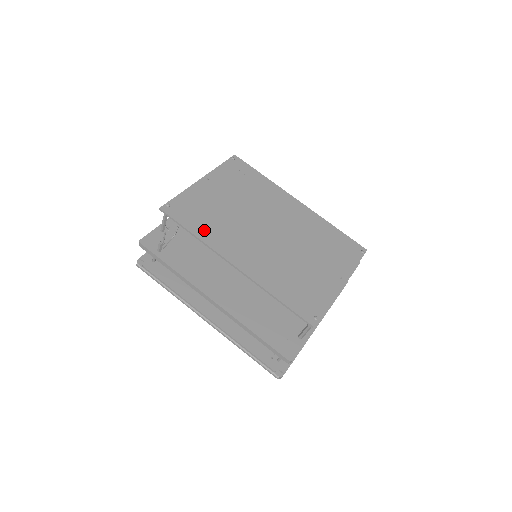
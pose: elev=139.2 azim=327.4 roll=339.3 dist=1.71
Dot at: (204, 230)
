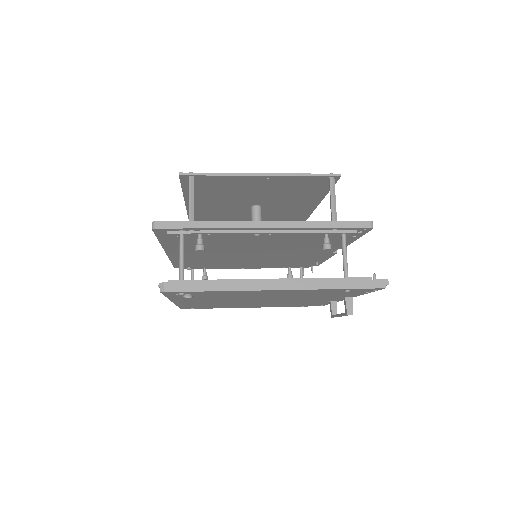
Dot at: occluded
